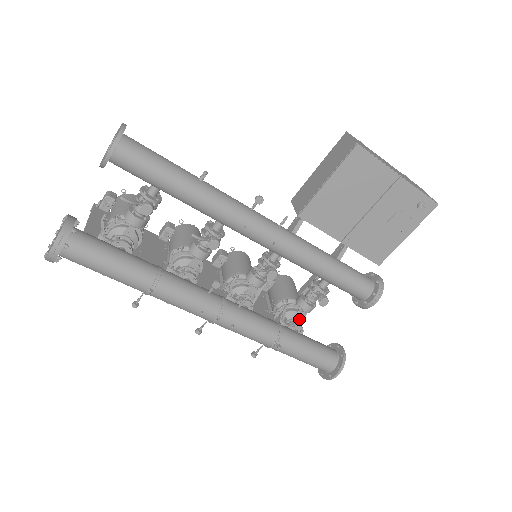
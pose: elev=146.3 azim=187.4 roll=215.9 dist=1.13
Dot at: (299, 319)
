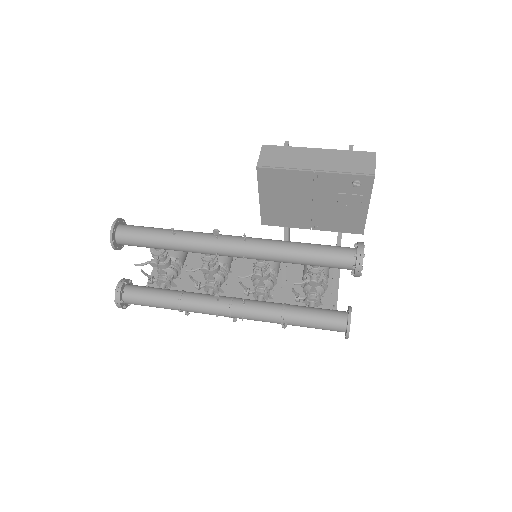
Dot at: (314, 292)
